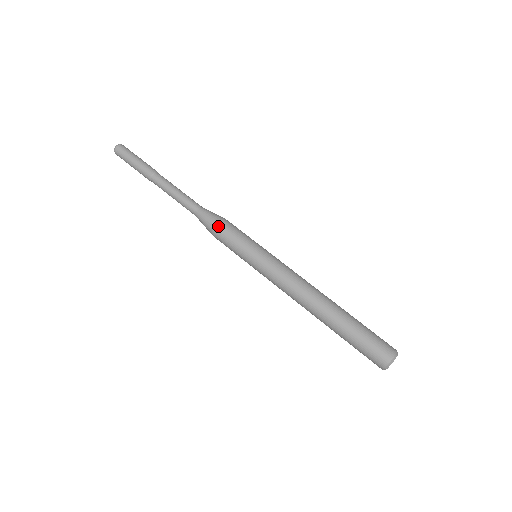
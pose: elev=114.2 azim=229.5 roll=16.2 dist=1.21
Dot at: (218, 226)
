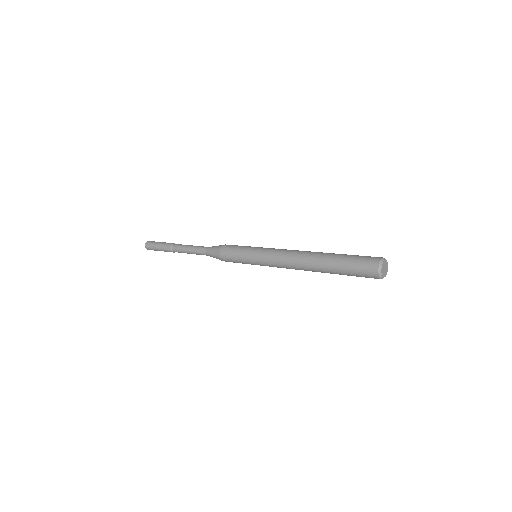
Dot at: occluded
